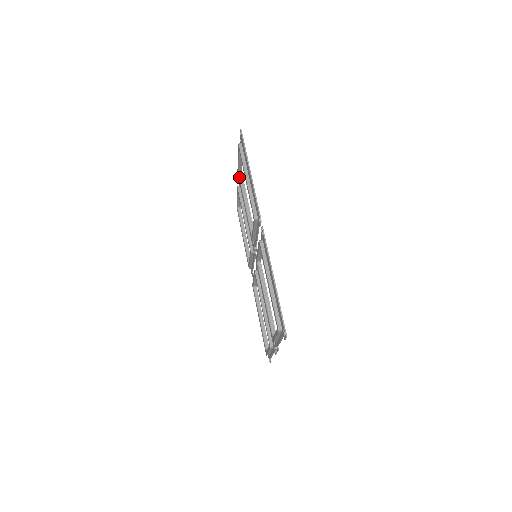
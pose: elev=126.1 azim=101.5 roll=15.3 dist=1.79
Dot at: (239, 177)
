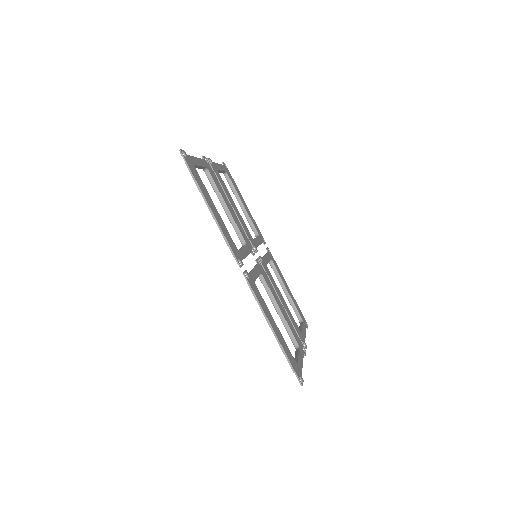
Dot at: (206, 175)
